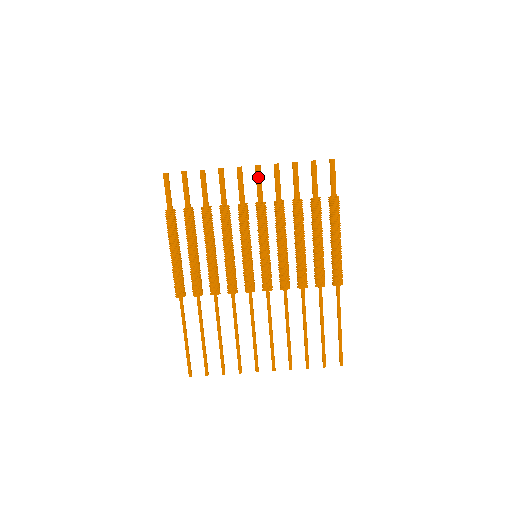
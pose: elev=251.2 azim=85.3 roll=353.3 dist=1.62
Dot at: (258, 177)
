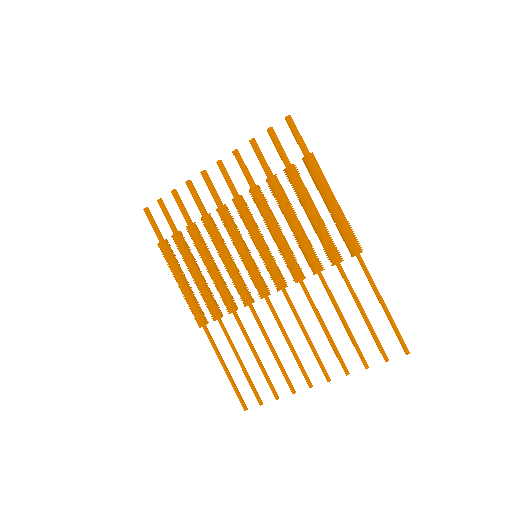
Dot at: (223, 173)
